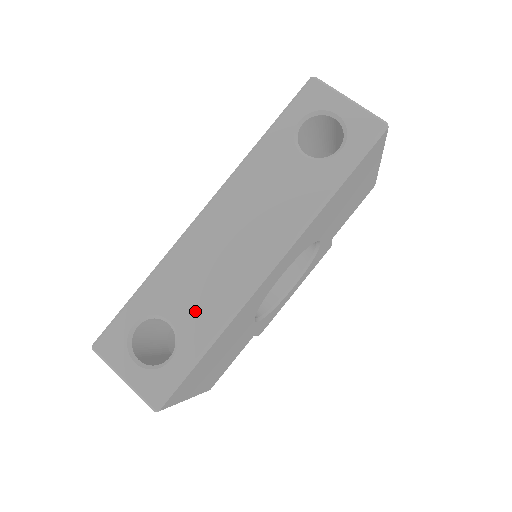
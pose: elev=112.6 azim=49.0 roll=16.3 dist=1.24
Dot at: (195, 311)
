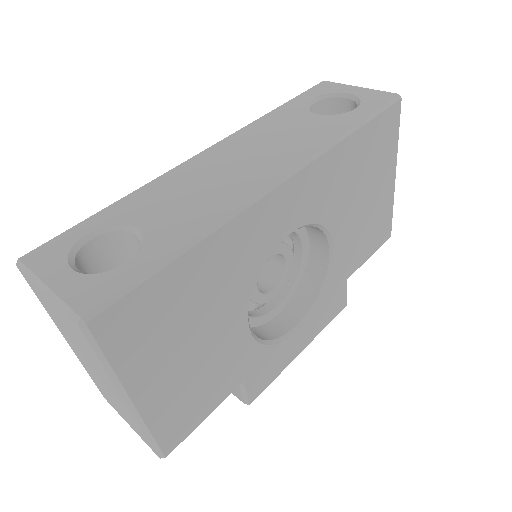
Dot at: (174, 217)
